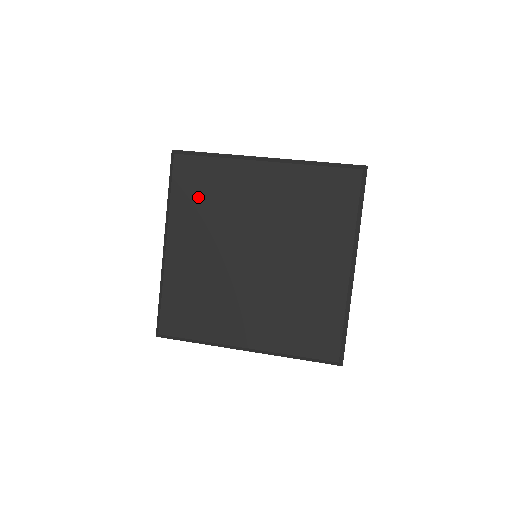
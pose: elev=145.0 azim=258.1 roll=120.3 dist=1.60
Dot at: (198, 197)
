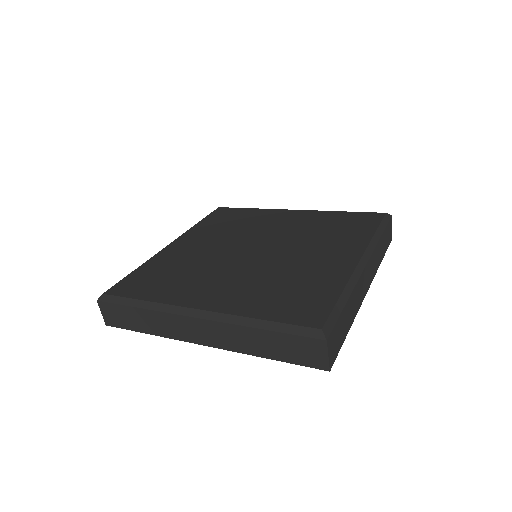
Dot at: (223, 223)
